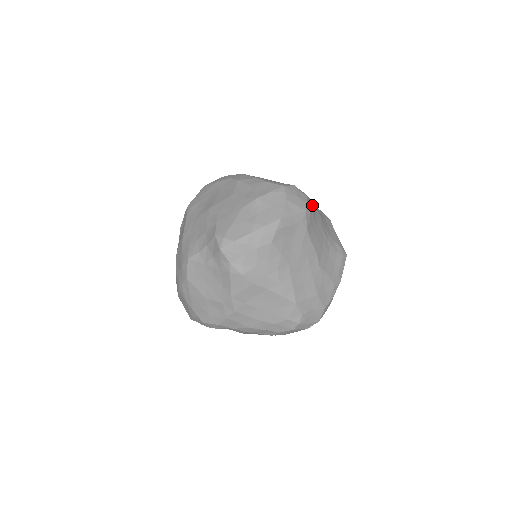
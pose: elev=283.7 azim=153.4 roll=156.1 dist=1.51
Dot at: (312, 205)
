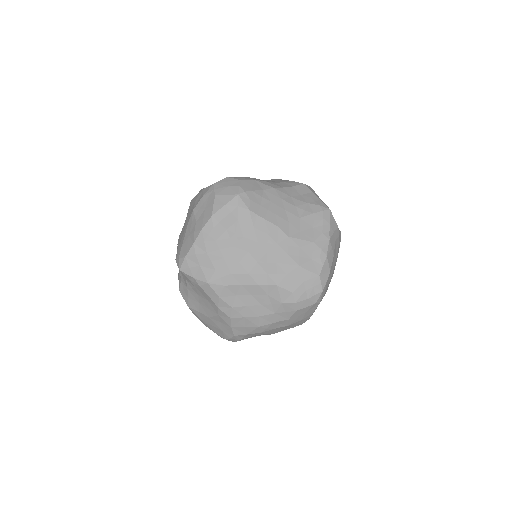
Dot at: (254, 184)
